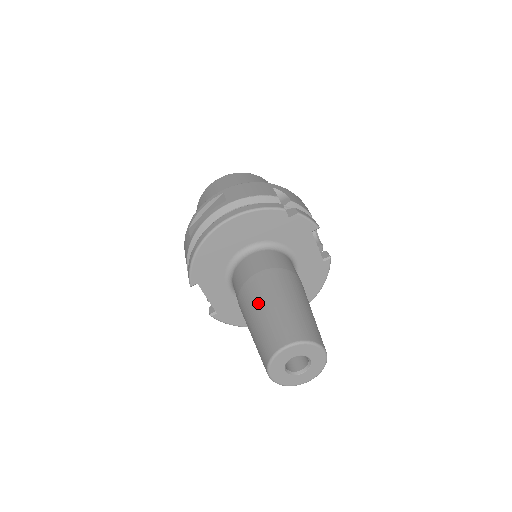
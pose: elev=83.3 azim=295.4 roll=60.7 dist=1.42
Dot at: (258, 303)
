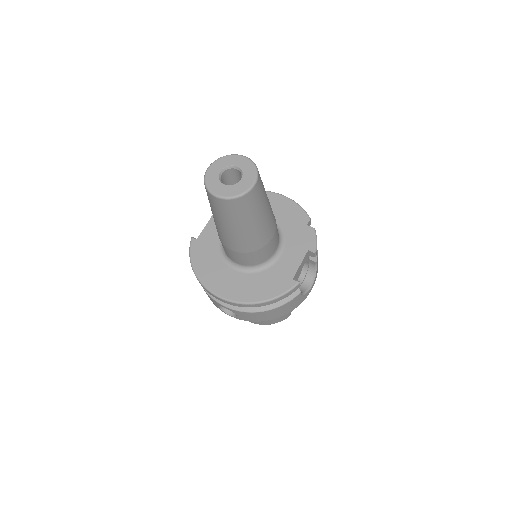
Dot at: occluded
